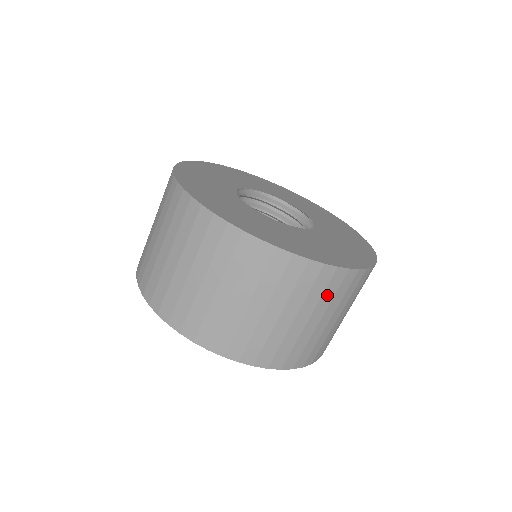
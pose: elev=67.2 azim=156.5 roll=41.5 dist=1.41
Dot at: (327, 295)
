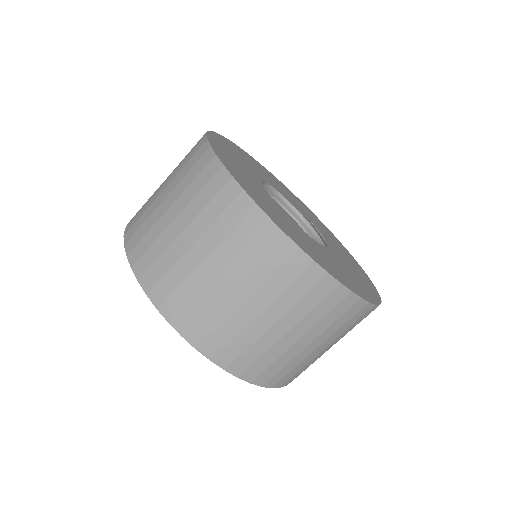
Dot at: occluded
